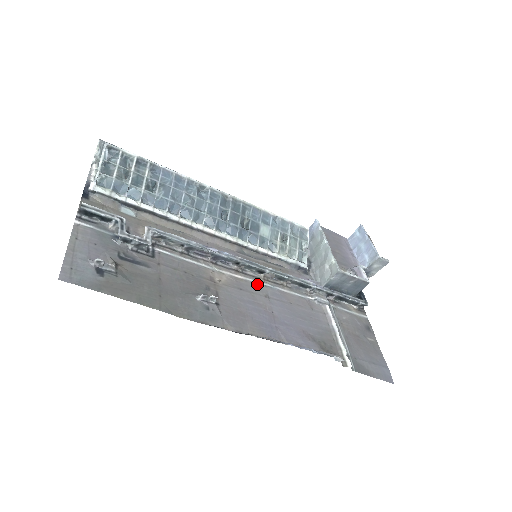
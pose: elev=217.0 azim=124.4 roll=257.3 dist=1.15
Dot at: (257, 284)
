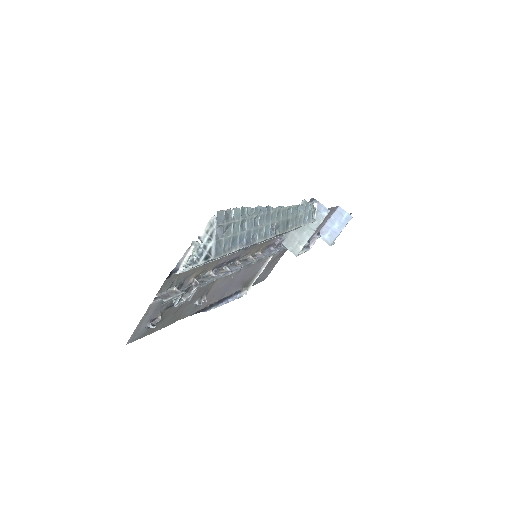
Dot at: occluded
